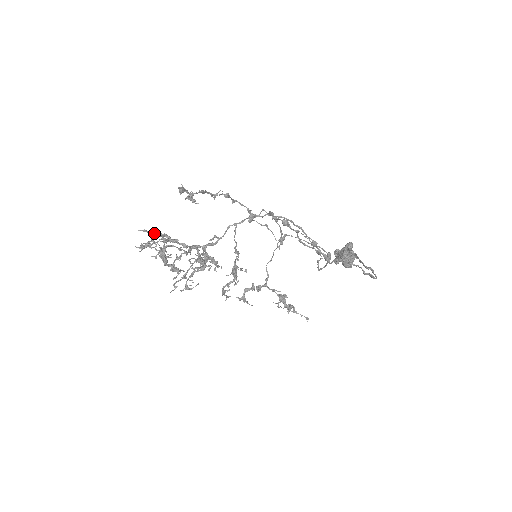
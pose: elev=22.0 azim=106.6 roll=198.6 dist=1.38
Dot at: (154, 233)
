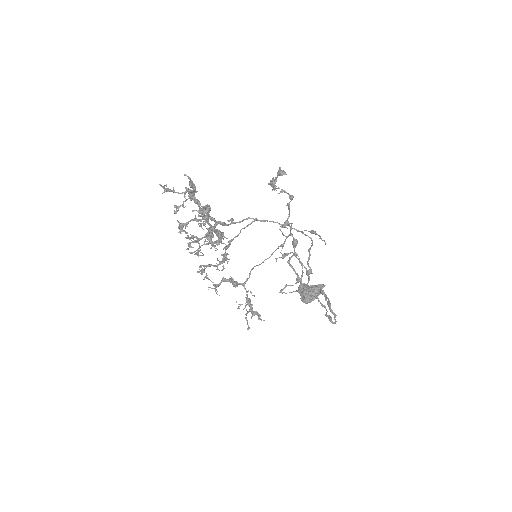
Dot at: (193, 185)
